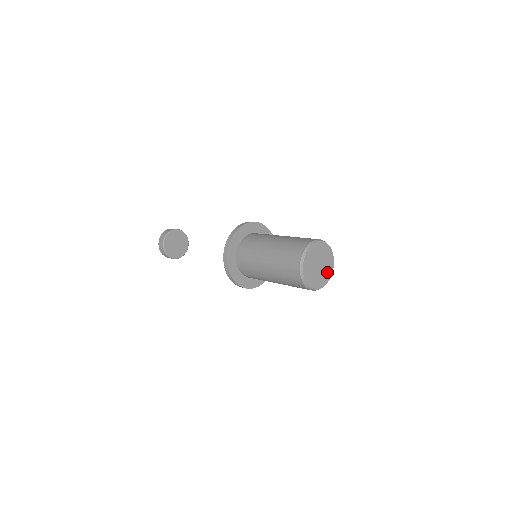
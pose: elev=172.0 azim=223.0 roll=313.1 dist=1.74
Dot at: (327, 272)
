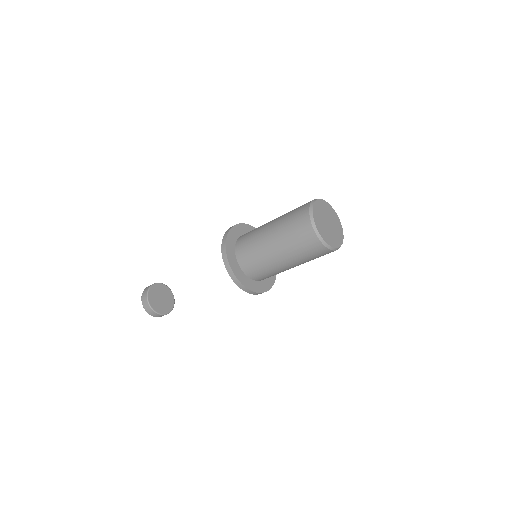
Dot at: (337, 225)
